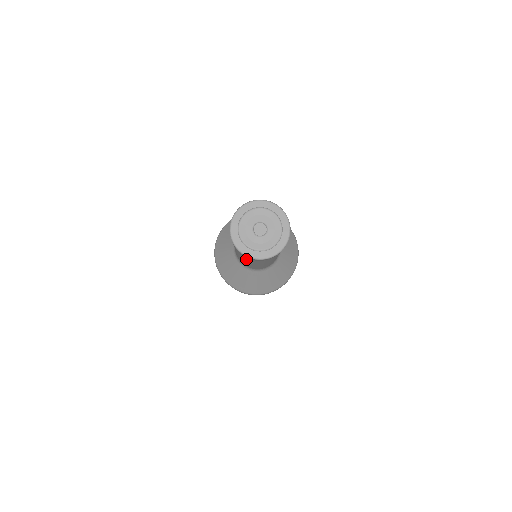
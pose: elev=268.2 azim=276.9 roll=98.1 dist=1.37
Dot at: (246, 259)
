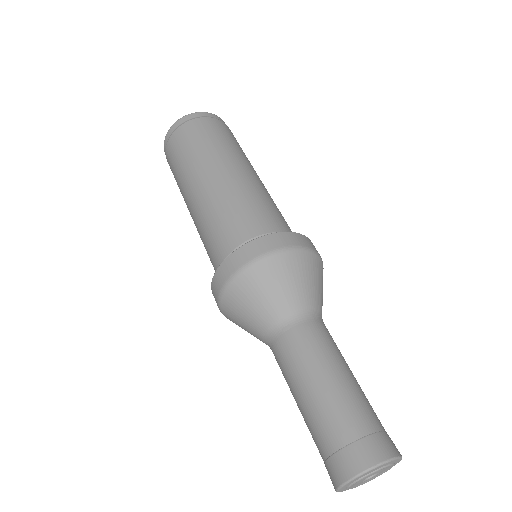
Dot at: occluded
